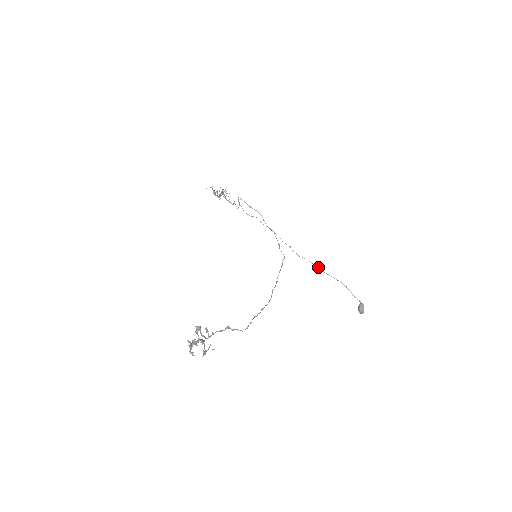
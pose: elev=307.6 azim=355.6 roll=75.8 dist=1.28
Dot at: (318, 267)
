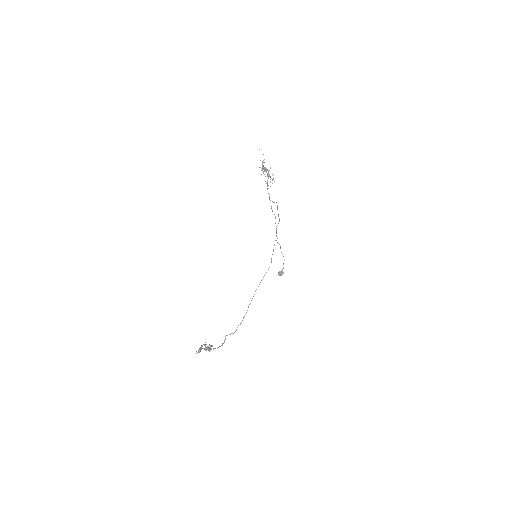
Dot at: occluded
